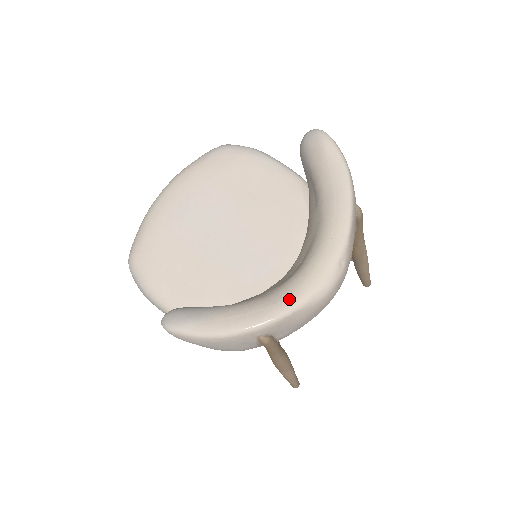
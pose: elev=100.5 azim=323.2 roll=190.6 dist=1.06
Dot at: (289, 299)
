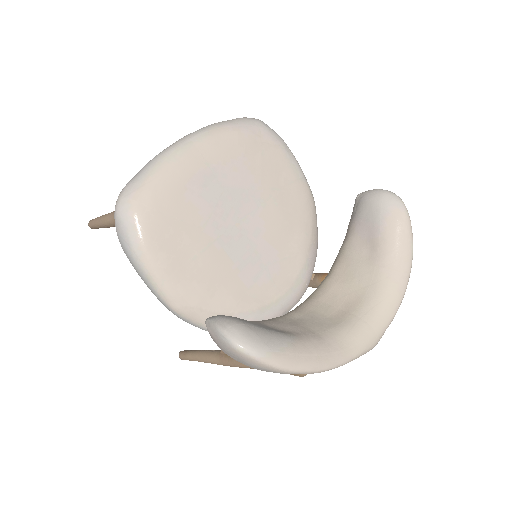
Dot at: (348, 351)
